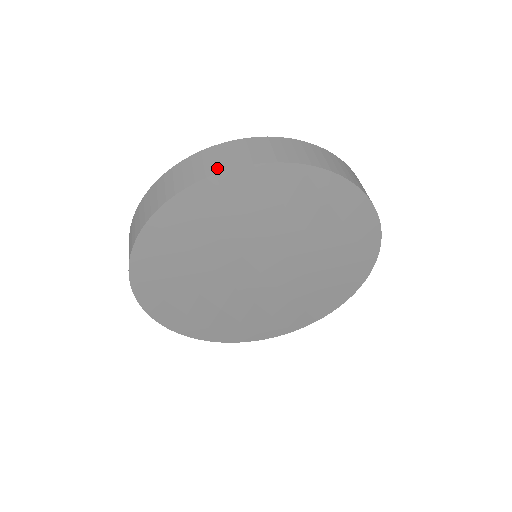
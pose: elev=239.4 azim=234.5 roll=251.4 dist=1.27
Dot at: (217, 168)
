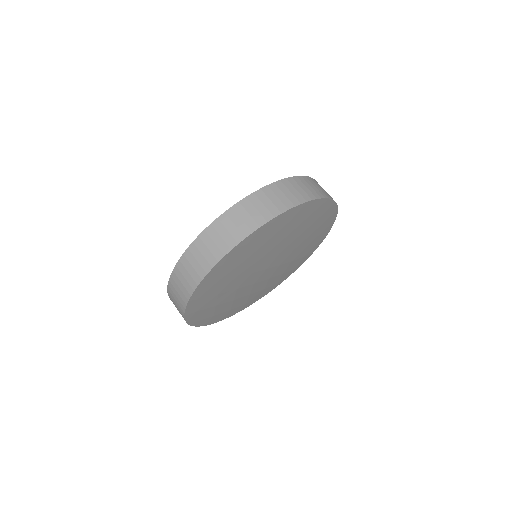
Dot at: (215, 257)
